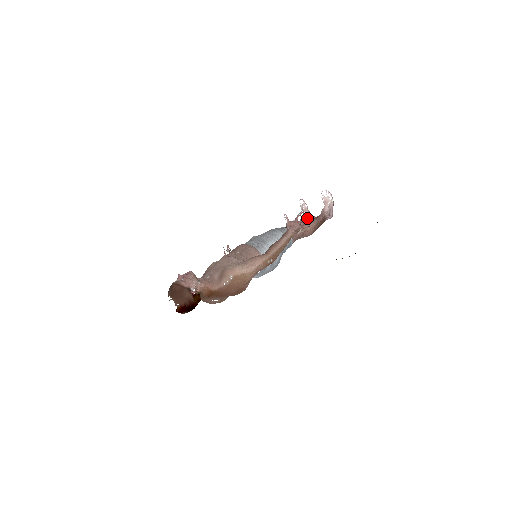
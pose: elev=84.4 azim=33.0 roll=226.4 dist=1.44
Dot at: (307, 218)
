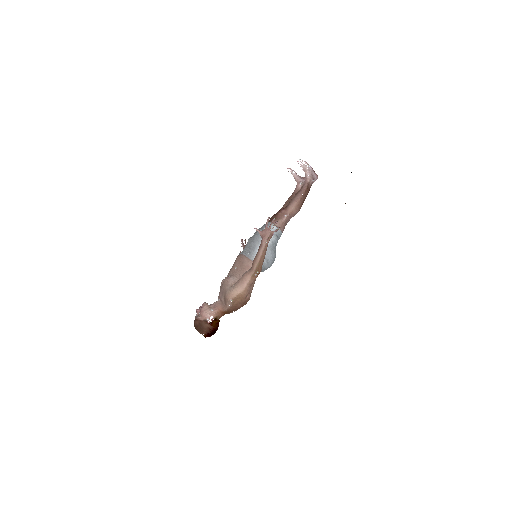
Dot at: (298, 185)
